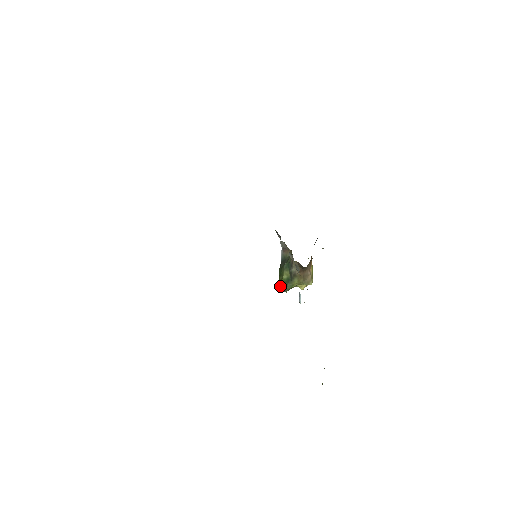
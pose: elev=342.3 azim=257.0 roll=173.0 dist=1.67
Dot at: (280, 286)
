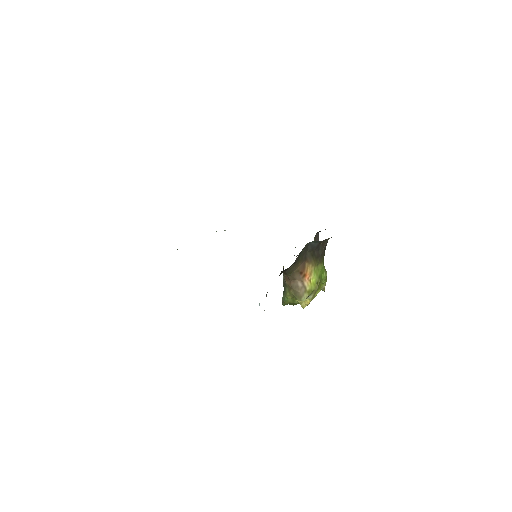
Dot at: occluded
